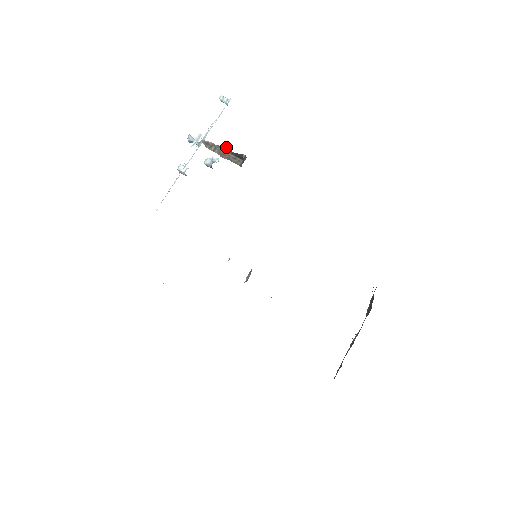
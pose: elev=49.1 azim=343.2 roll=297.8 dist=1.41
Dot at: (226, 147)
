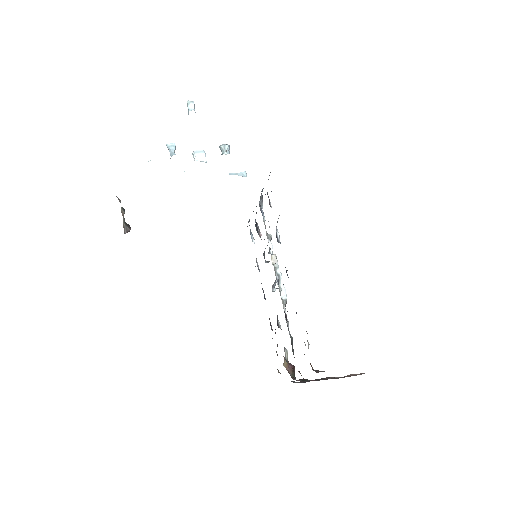
Dot at: occluded
